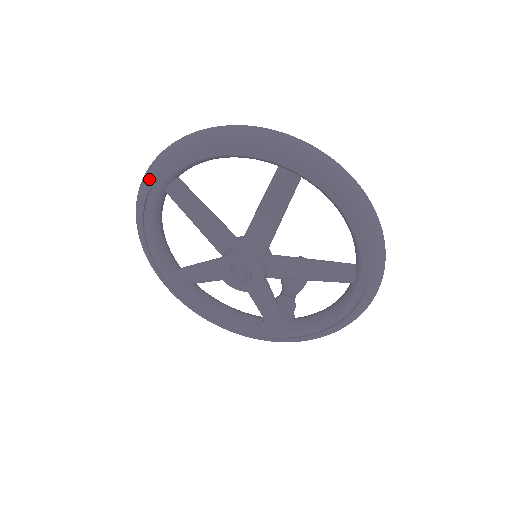
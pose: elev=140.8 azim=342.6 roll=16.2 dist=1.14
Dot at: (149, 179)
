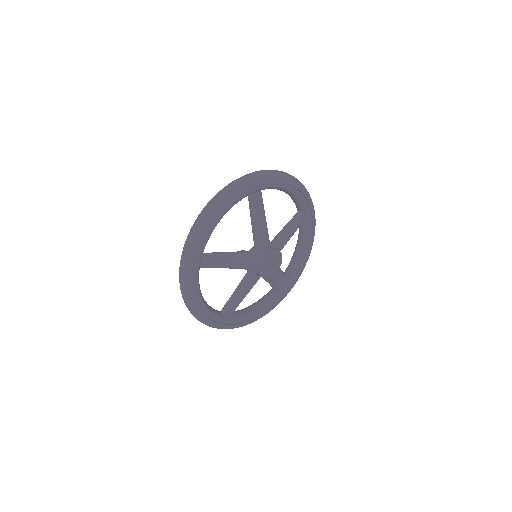
Dot at: (192, 268)
